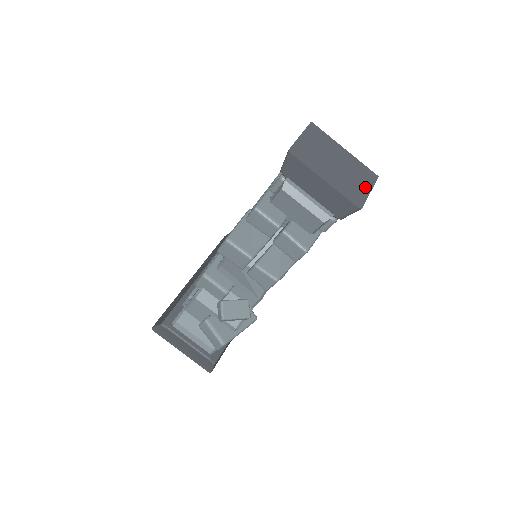
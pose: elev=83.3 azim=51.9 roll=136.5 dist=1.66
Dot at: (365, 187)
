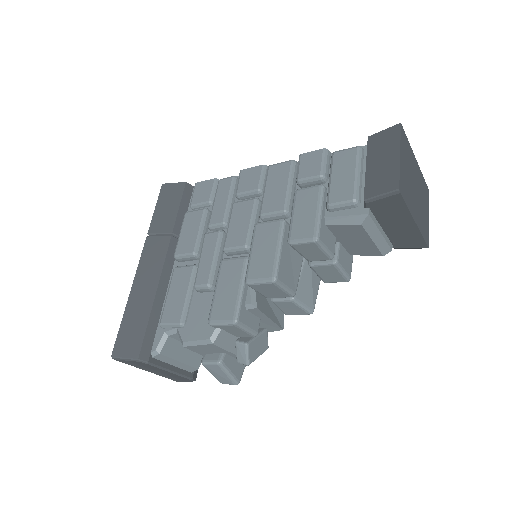
Dot at: (427, 213)
